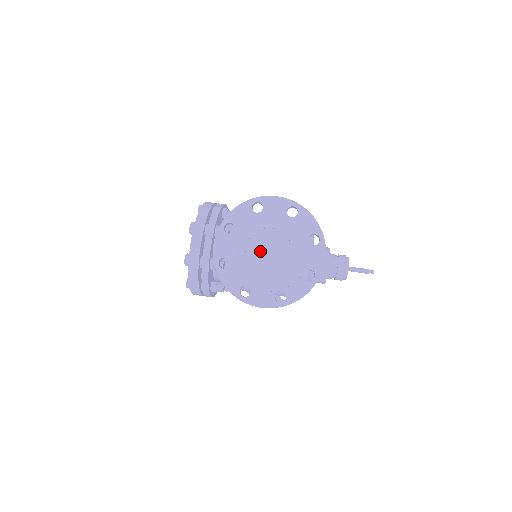
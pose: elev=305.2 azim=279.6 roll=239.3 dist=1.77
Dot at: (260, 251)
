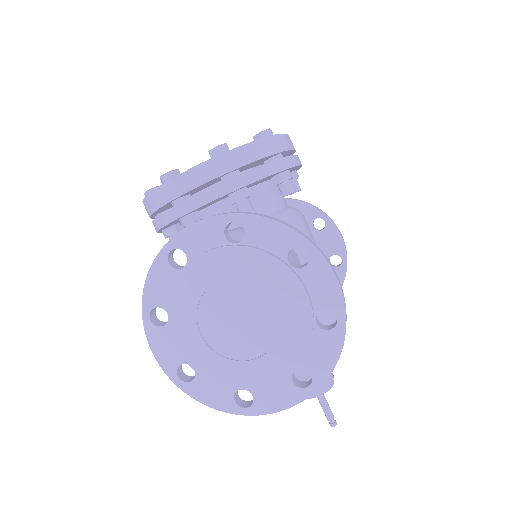
Dot at: (230, 306)
